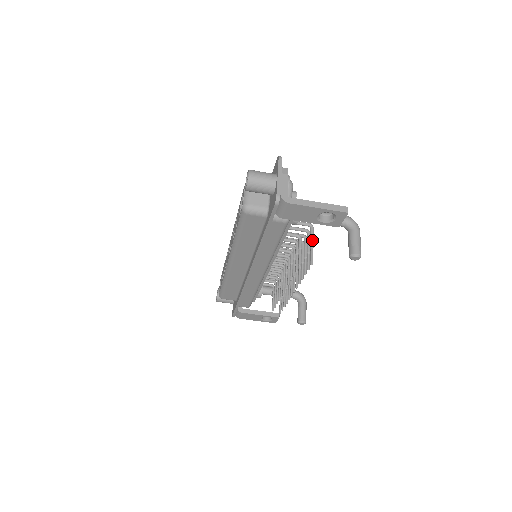
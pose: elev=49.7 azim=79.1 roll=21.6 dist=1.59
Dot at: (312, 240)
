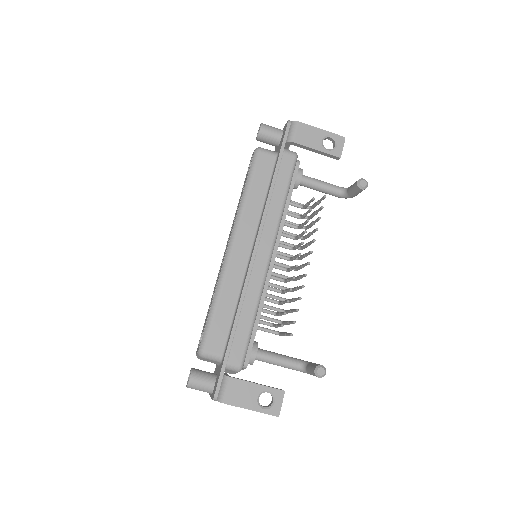
Dot at: occluded
